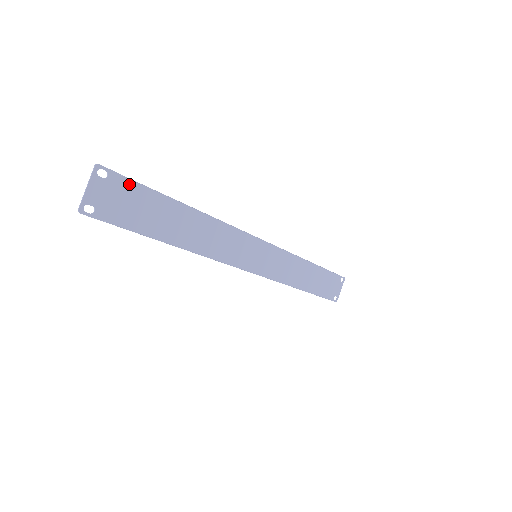
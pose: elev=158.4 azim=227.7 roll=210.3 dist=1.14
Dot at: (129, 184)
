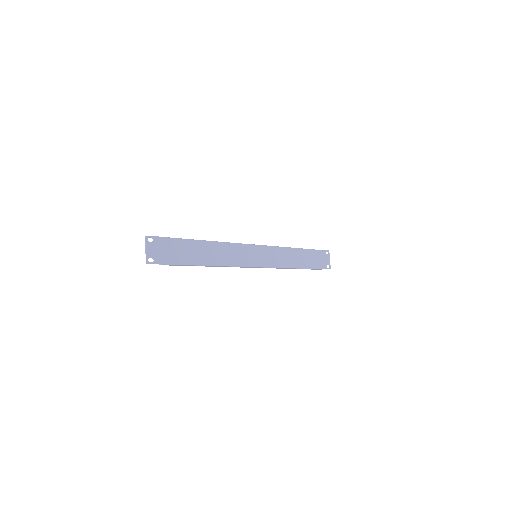
Dot at: (165, 240)
